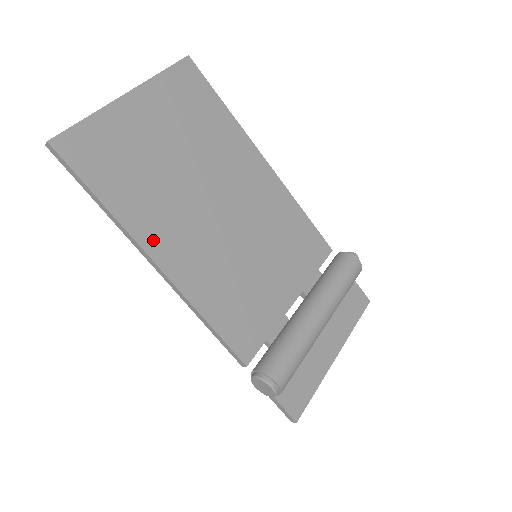
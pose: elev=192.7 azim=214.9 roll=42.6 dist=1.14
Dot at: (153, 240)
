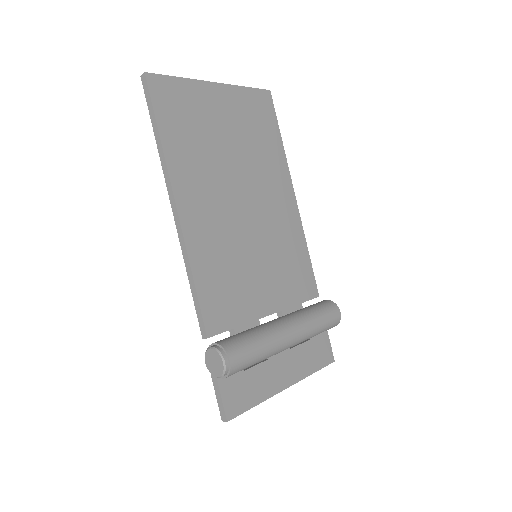
Dot at: (183, 187)
